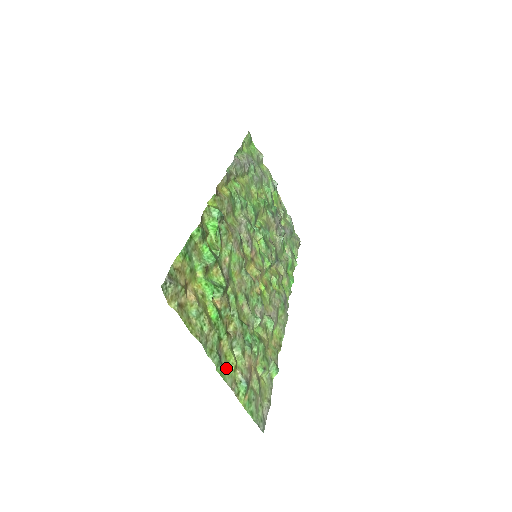
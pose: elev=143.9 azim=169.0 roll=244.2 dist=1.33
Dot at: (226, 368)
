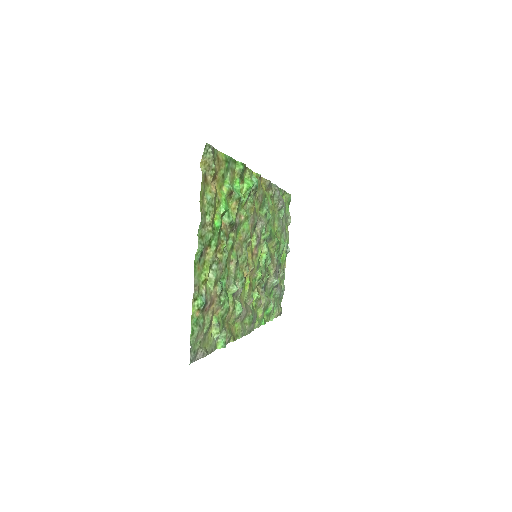
Dot at: (200, 269)
